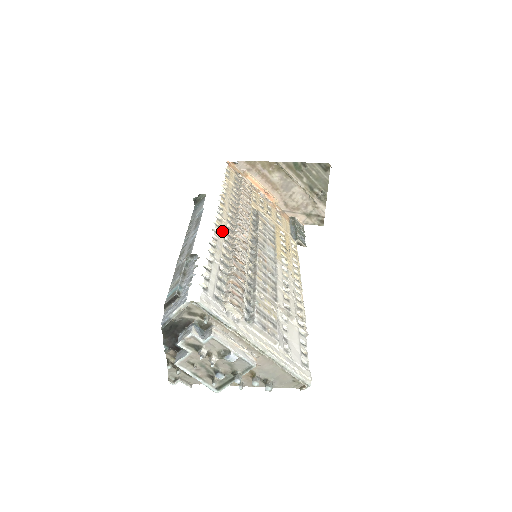
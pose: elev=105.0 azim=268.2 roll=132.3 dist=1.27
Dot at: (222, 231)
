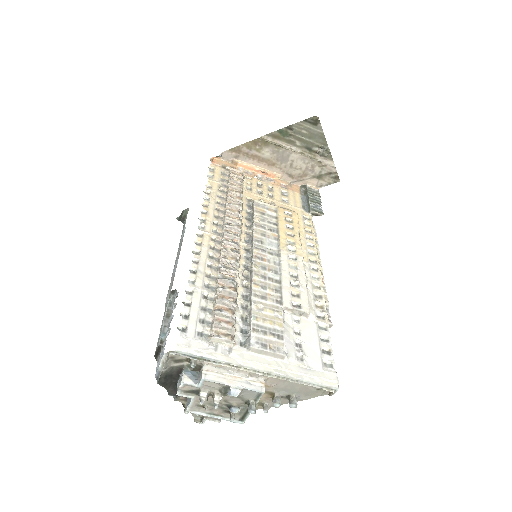
Dot at: (205, 248)
